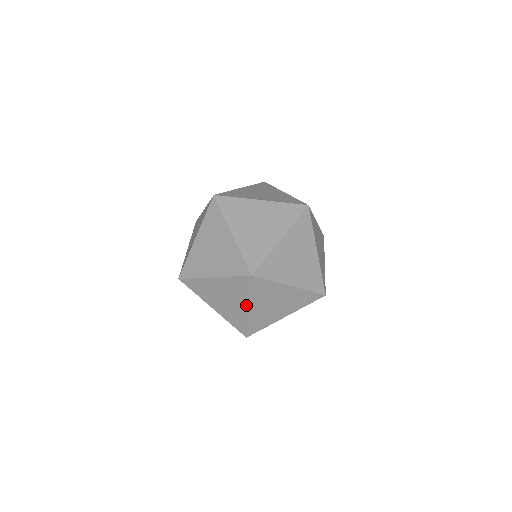
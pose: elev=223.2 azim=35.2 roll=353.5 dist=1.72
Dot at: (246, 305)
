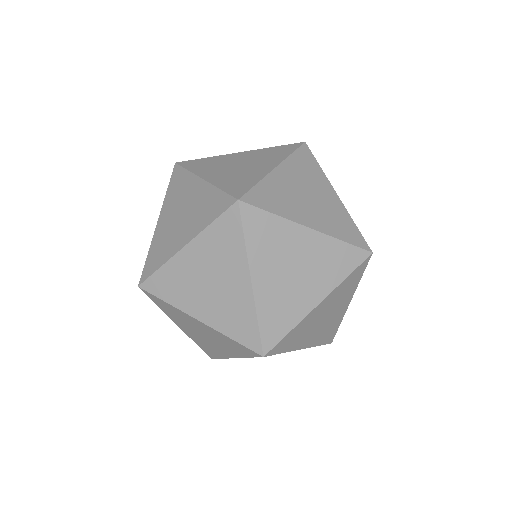
Dot at: occluded
